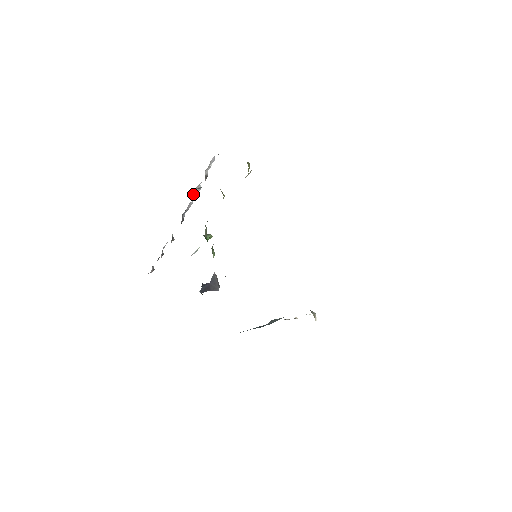
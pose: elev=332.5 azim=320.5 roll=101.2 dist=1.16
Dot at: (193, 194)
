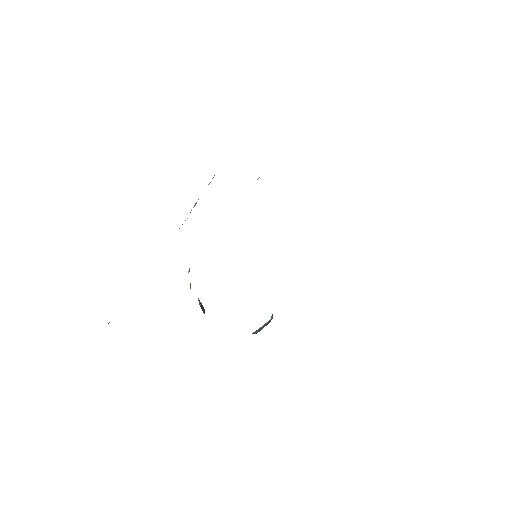
Dot at: occluded
